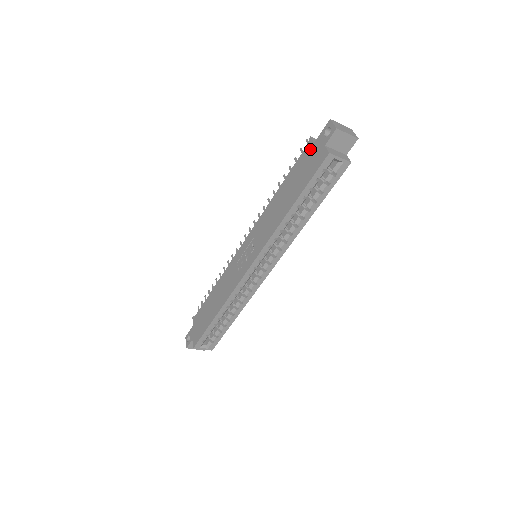
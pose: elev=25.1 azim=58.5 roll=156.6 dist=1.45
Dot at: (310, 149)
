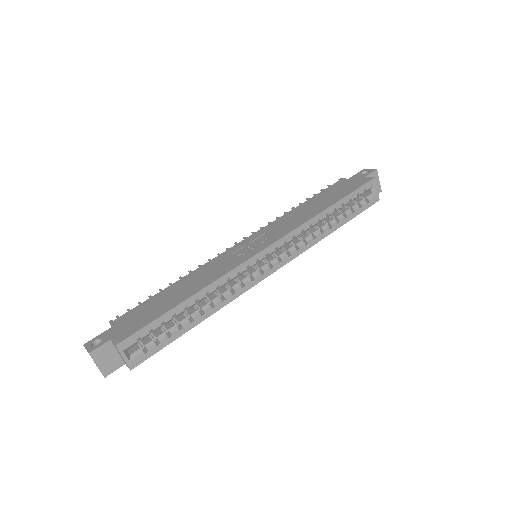
Dot at: (344, 181)
